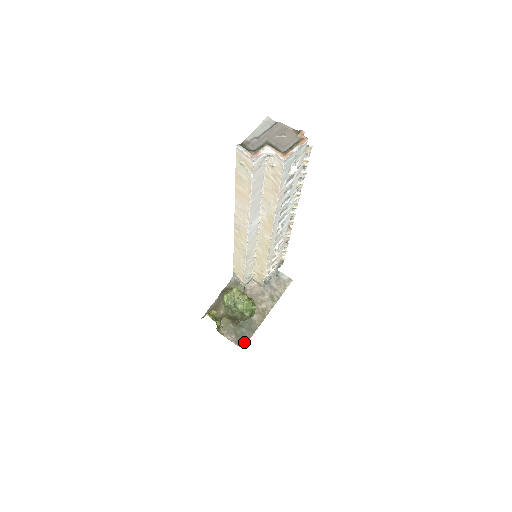
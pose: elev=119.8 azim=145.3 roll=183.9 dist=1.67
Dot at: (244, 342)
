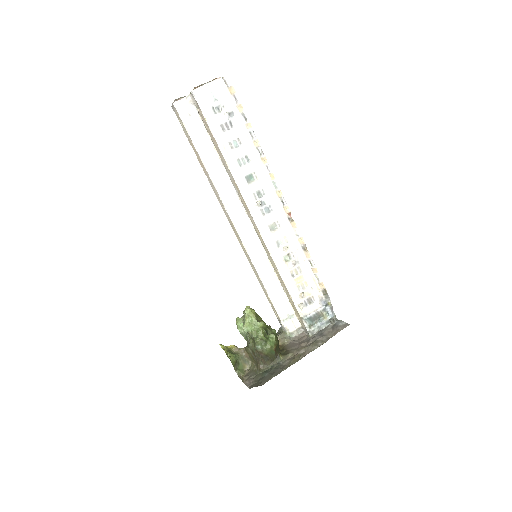
Dot at: (258, 385)
